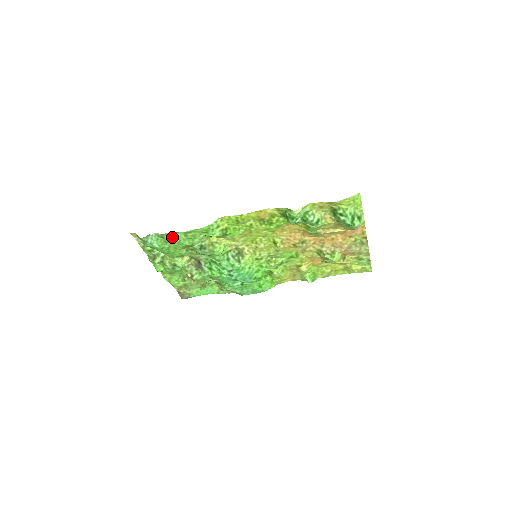
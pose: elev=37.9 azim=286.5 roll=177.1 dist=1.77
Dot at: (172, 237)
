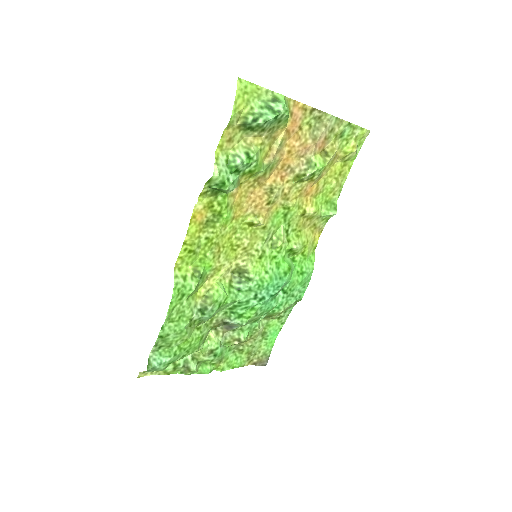
Dot at: (165, 337)
